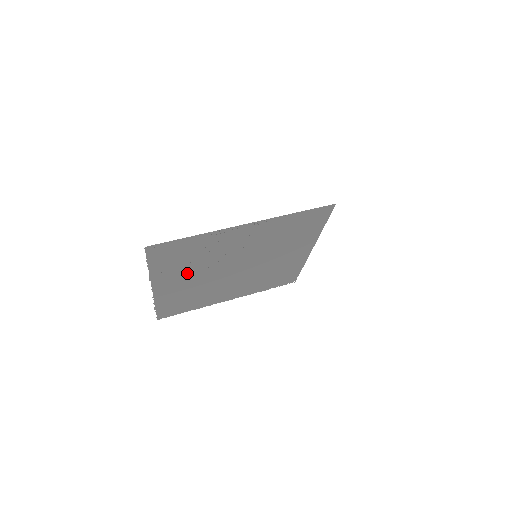
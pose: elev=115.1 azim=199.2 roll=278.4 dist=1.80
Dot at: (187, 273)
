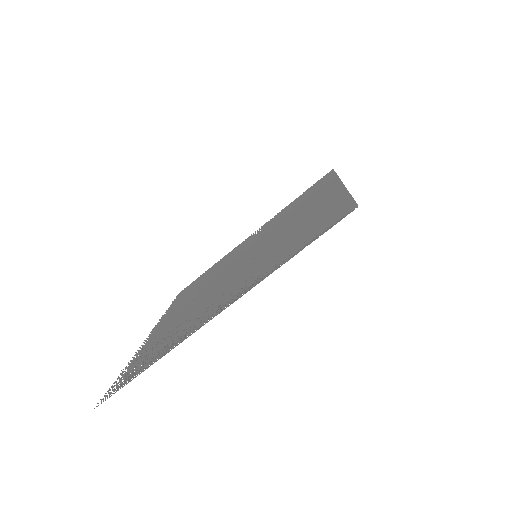
Dot at: (174, 319)
